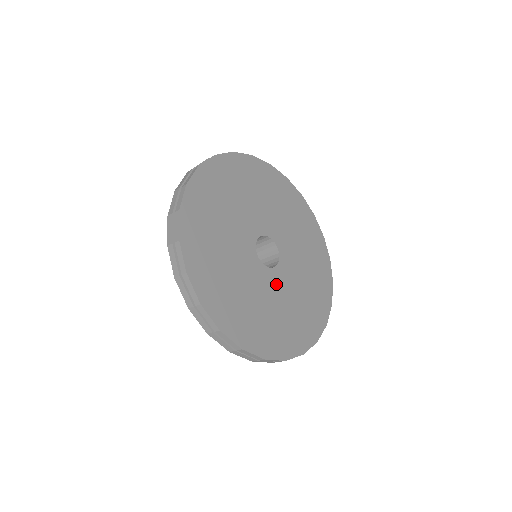
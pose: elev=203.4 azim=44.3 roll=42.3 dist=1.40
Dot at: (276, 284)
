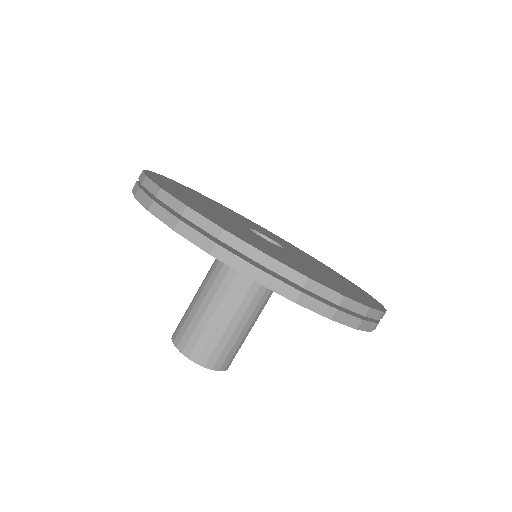
Dot at: (272, 245)
